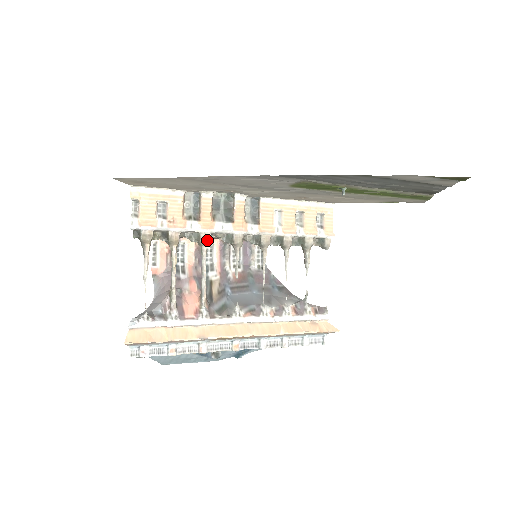
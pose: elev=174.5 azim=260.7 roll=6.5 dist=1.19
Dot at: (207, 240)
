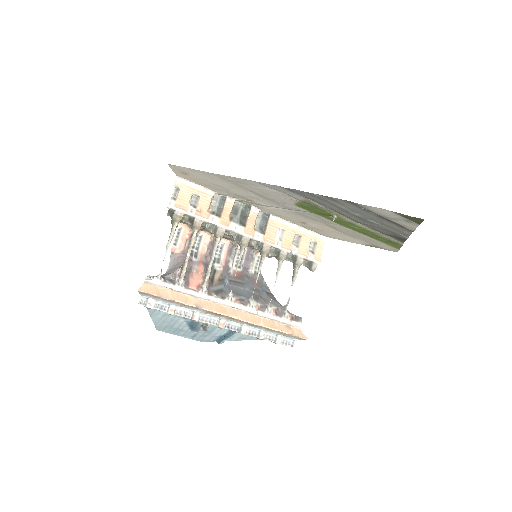
Dot at: (222, 234)
